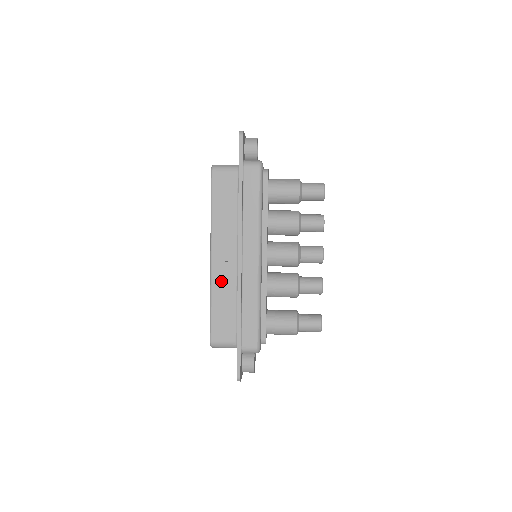
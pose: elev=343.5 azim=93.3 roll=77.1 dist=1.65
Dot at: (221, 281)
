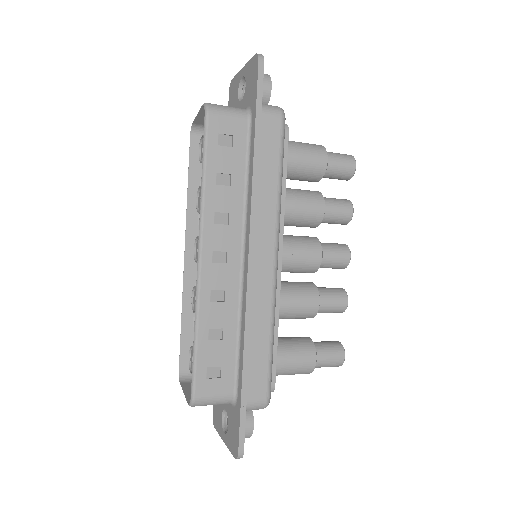
Dot at: (214, 295)
